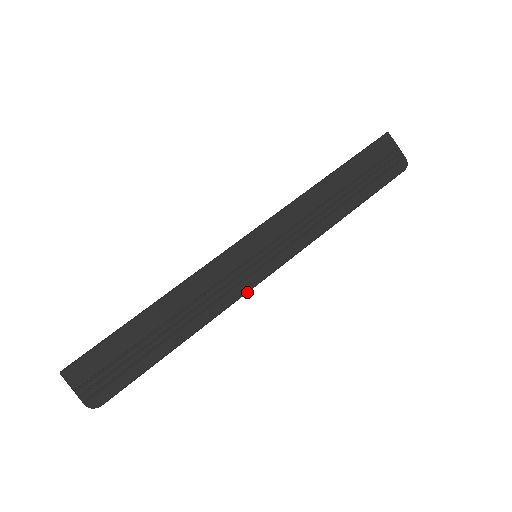
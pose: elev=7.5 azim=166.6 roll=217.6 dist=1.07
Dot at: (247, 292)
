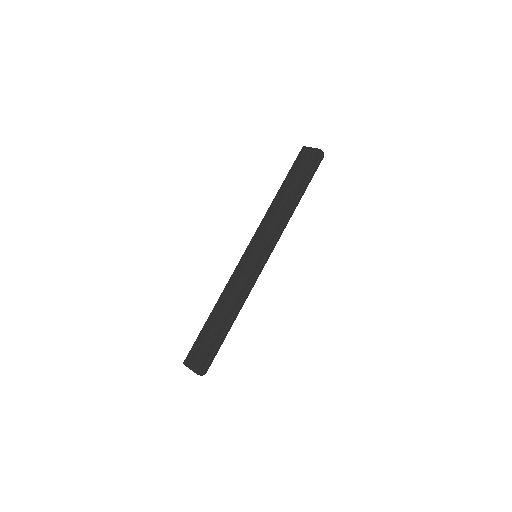
Dot at: (256, 276)
